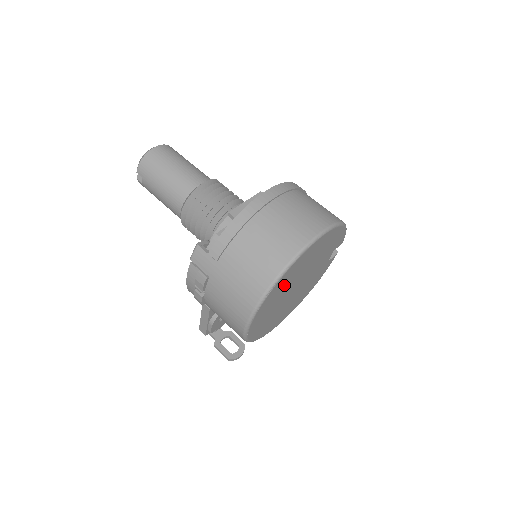
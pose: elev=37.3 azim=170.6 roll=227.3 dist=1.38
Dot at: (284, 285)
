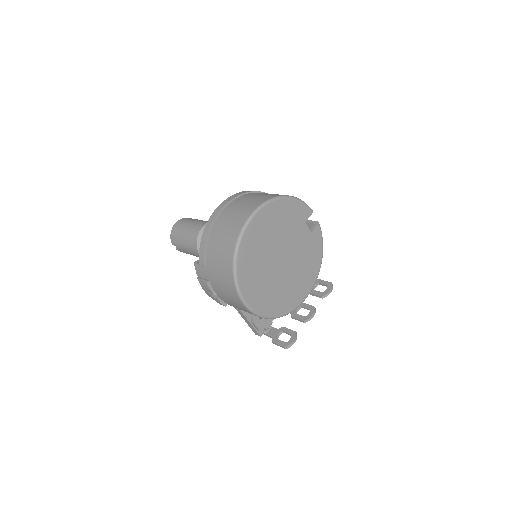
Dot at: (254, 259)
